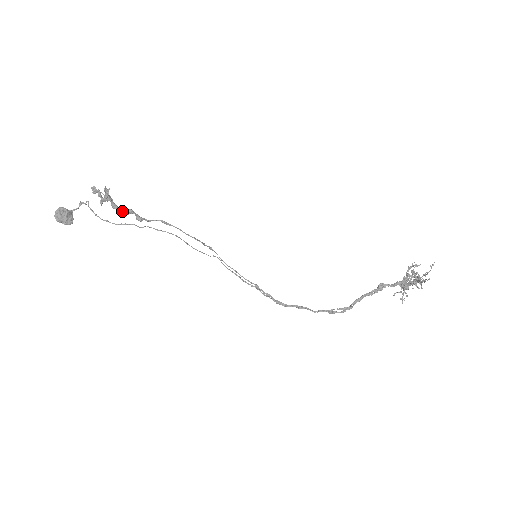
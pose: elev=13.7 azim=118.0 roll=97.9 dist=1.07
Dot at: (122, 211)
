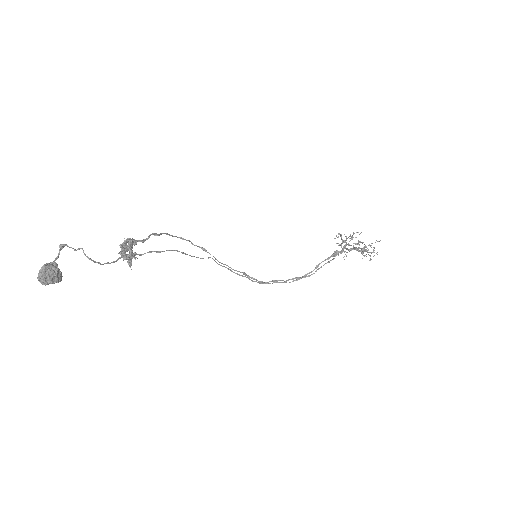
Dot at: occluded
